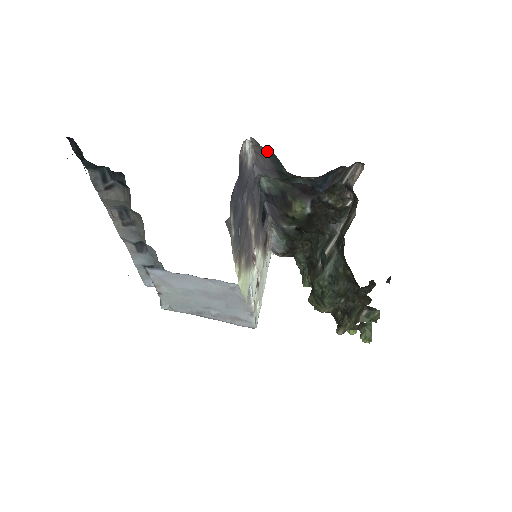
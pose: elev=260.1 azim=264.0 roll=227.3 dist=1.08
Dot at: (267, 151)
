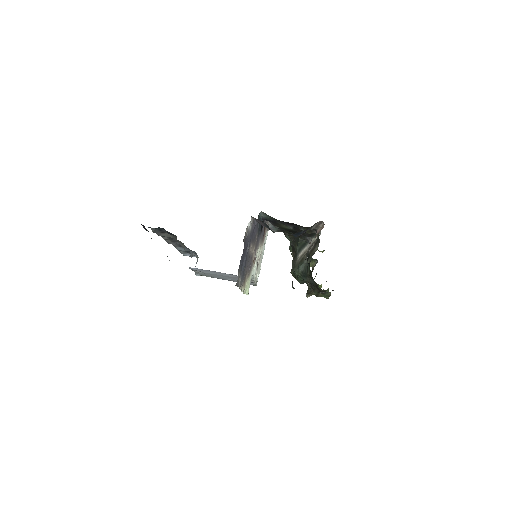
Dot at: occluded
